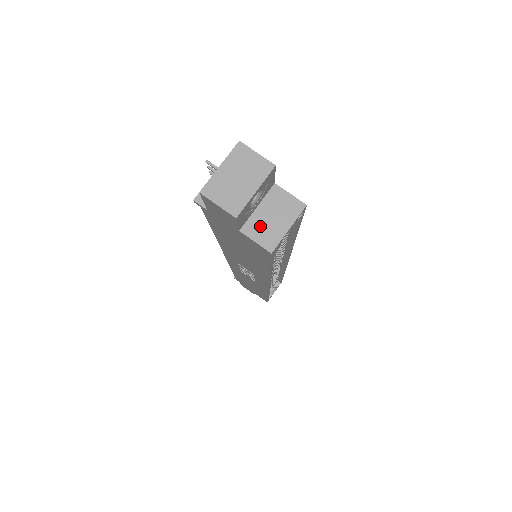
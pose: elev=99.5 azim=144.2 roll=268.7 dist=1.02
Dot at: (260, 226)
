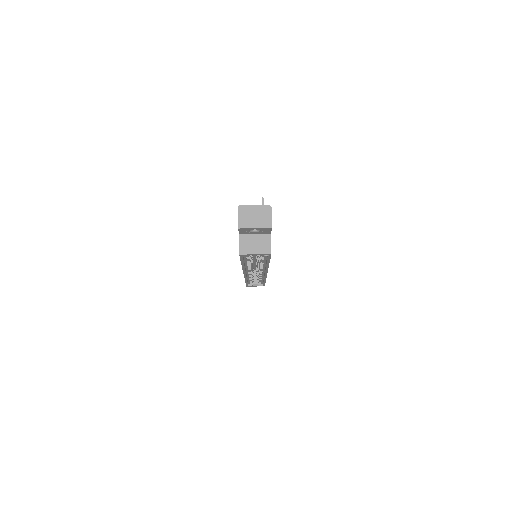
Dot at: (247, 241)
